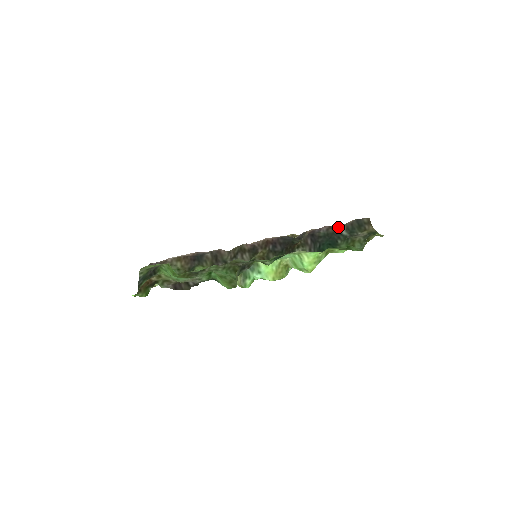
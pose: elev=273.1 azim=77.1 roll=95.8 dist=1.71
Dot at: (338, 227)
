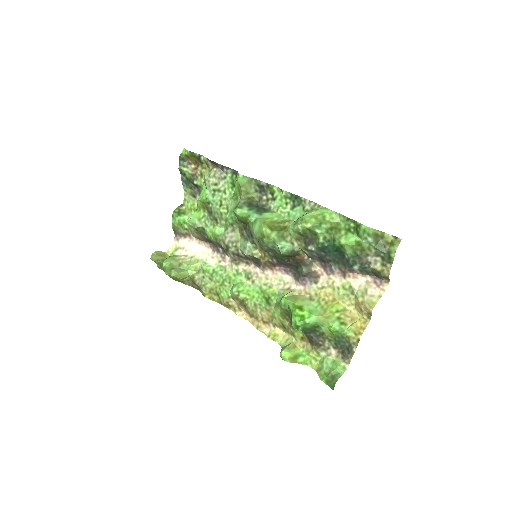
Dot at: (352, 271)
